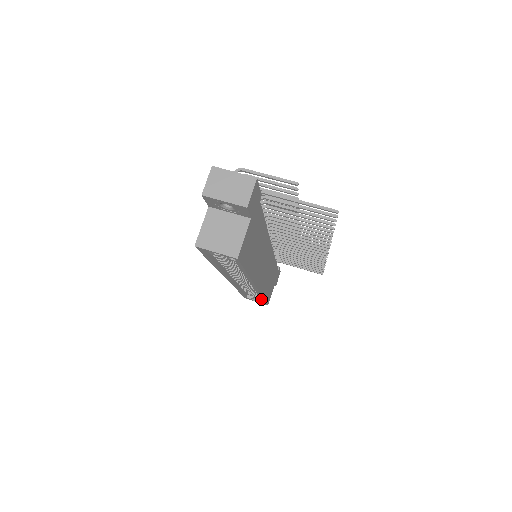
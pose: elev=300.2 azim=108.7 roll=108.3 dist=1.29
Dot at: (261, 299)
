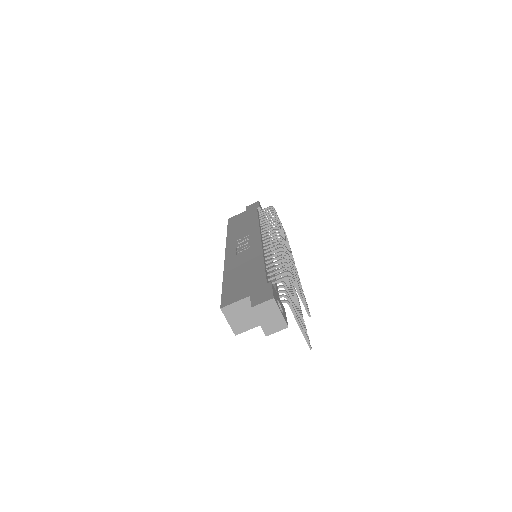
Dot at: occluded
